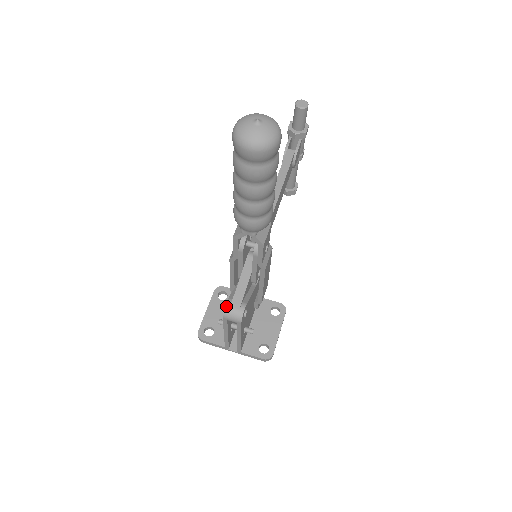
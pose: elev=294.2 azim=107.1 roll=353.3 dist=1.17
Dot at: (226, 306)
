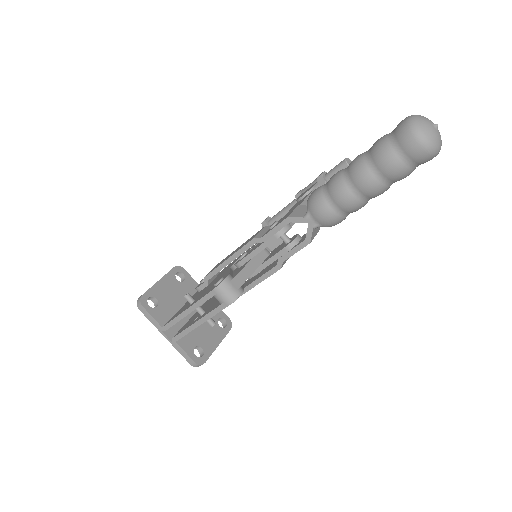
Dot at: (226, 279)
